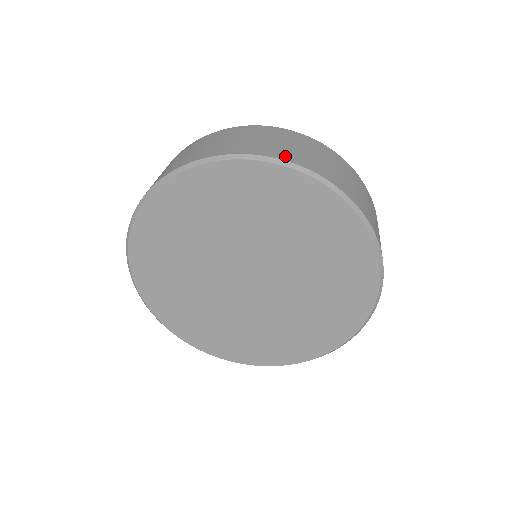
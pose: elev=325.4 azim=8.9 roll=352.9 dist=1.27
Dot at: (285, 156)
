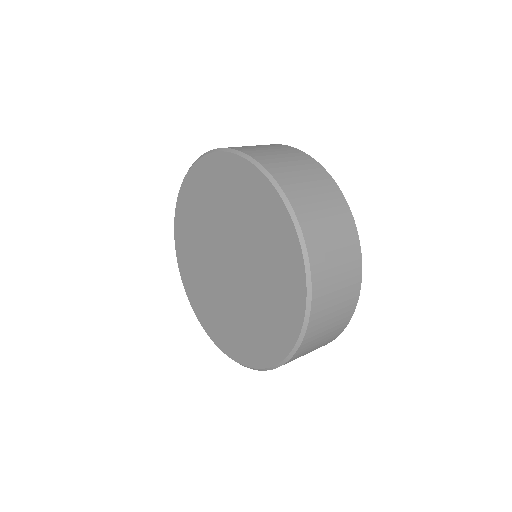
Dot at: (282, 179)
